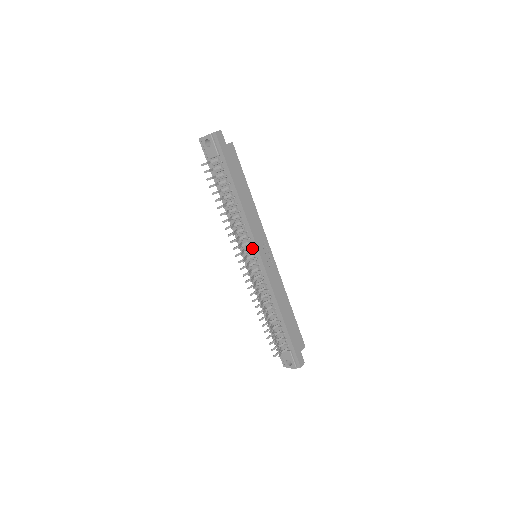
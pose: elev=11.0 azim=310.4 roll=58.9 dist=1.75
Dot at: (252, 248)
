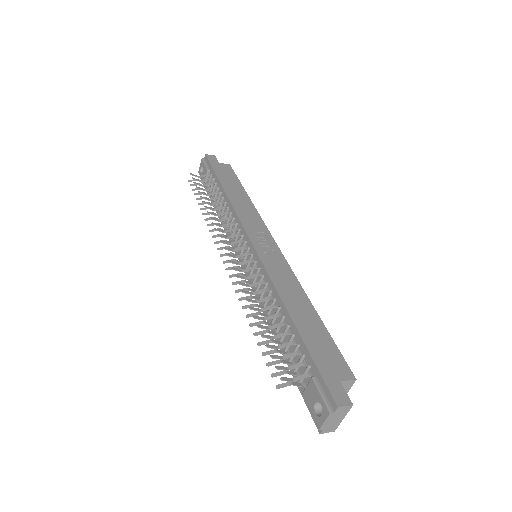
Dot at: (244, 240)
